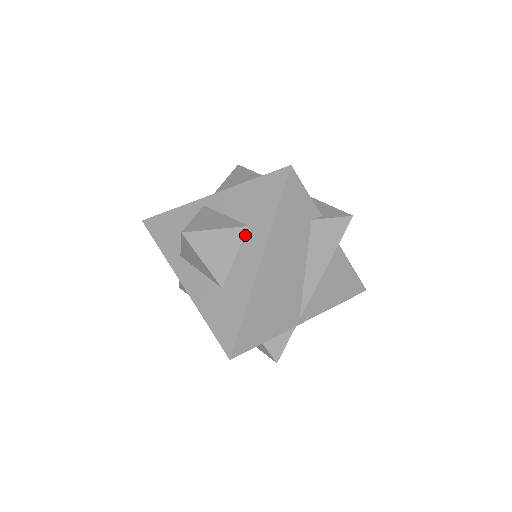
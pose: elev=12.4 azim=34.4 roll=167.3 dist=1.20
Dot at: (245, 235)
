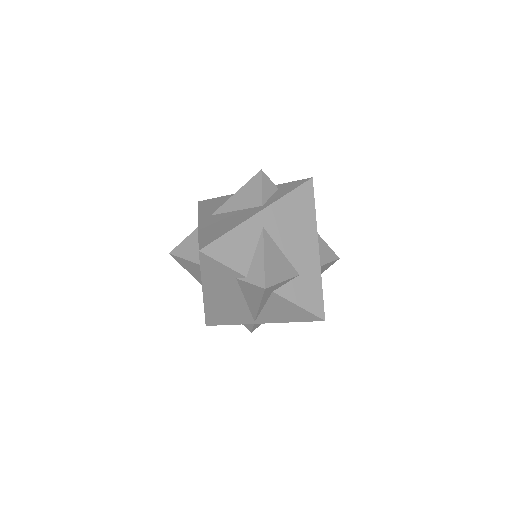
Dot at: occluded
